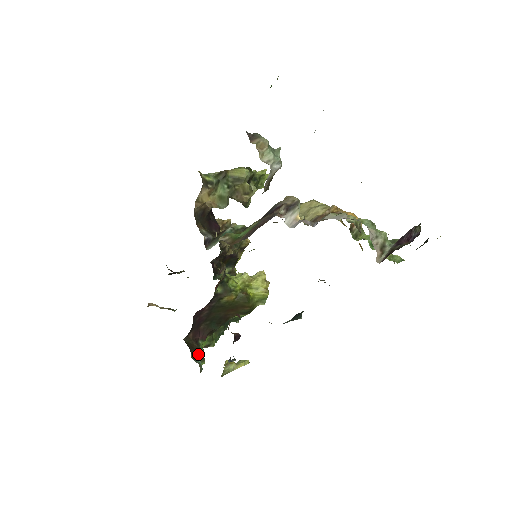
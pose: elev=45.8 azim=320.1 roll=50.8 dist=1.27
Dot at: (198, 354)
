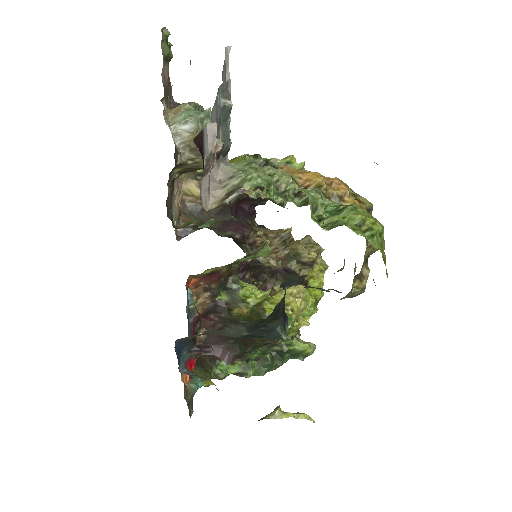
Dot at: (203, 371)
